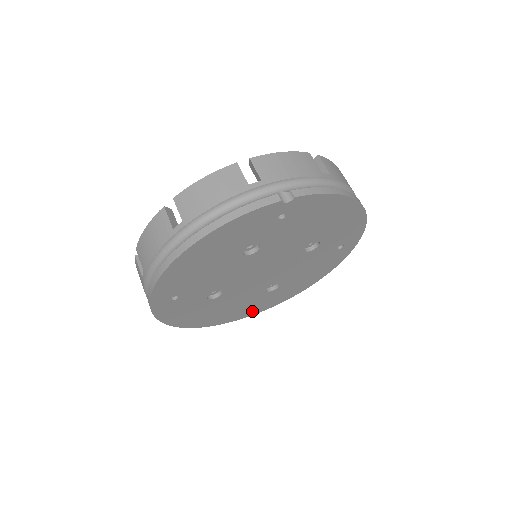
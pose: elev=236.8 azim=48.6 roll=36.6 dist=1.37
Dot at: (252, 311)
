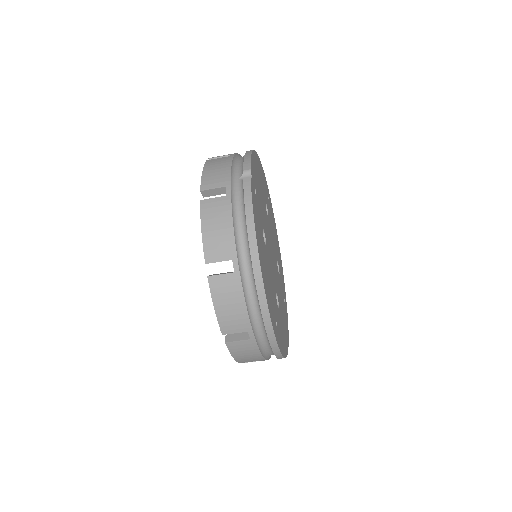
Dot at: (285, 302)
